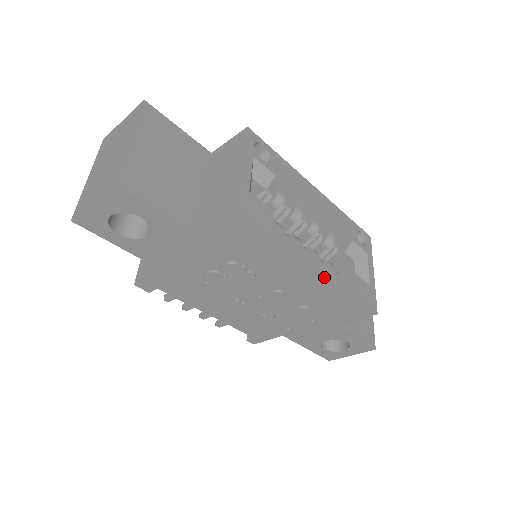
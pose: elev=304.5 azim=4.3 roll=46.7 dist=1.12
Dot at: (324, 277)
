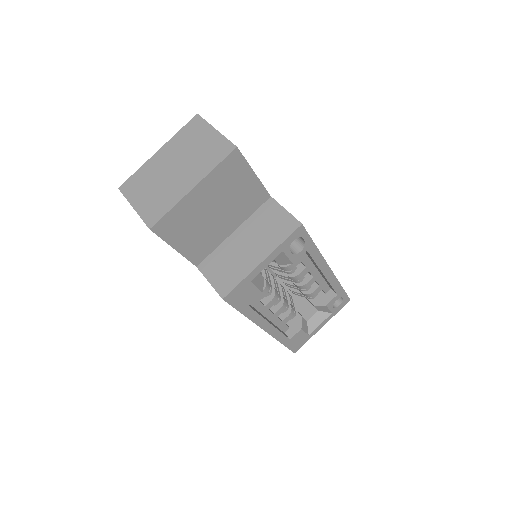
Dot at: (268, 333)
